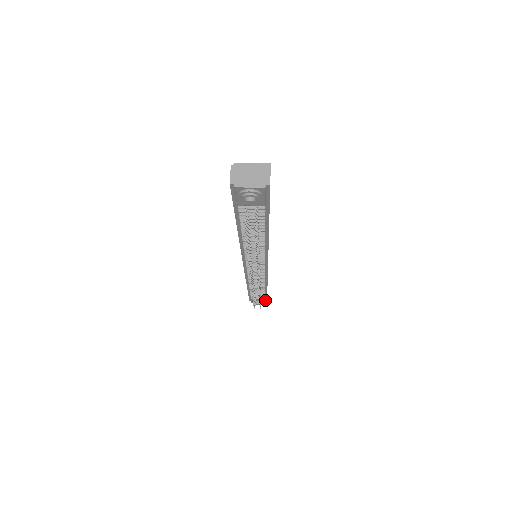
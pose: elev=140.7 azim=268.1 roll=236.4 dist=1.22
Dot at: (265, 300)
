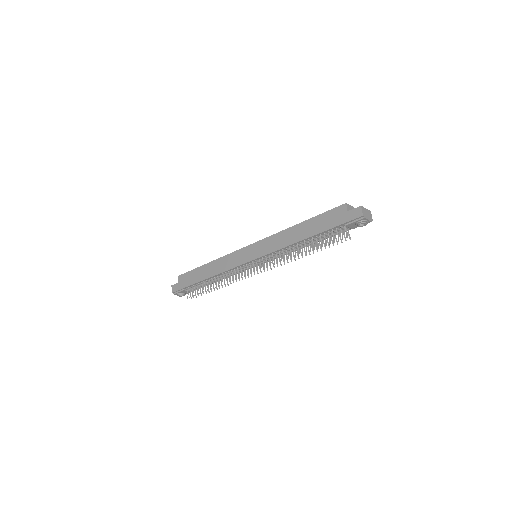
Dot at: occluded
